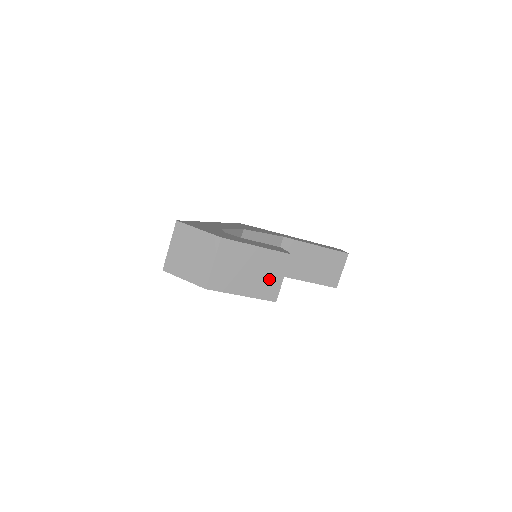
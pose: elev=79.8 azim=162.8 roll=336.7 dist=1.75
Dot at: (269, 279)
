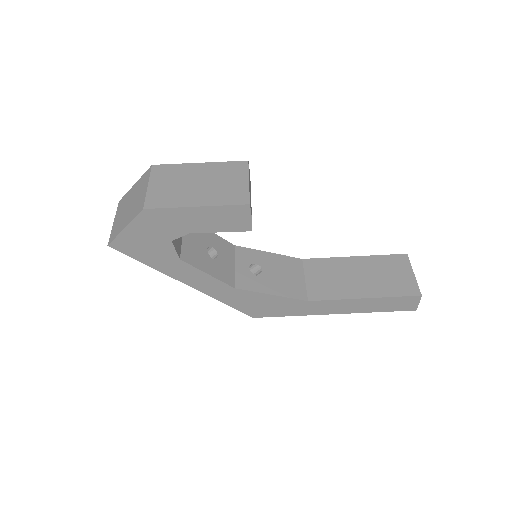
Dot at: (228, 186)
